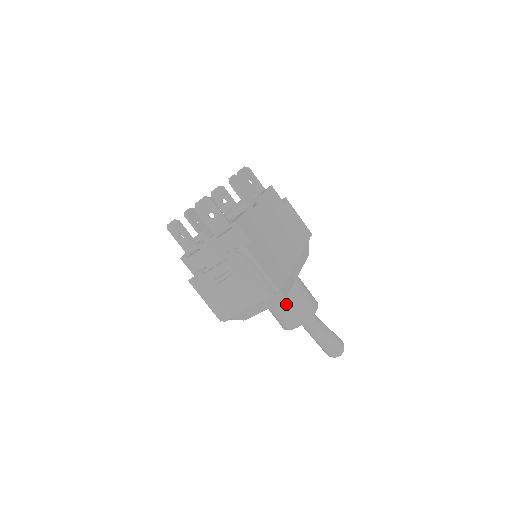
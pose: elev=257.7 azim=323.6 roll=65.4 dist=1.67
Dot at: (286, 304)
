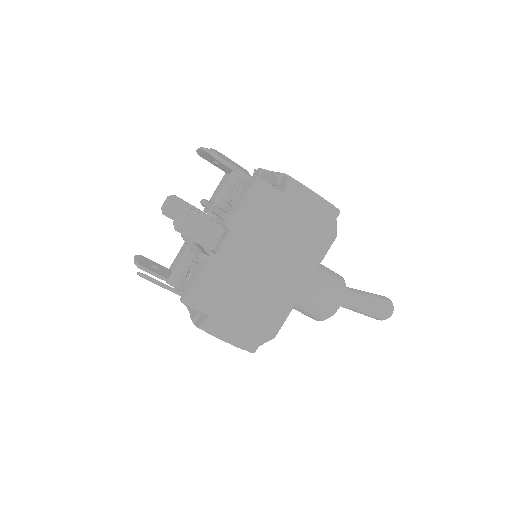
Dot at: (295, 309)
